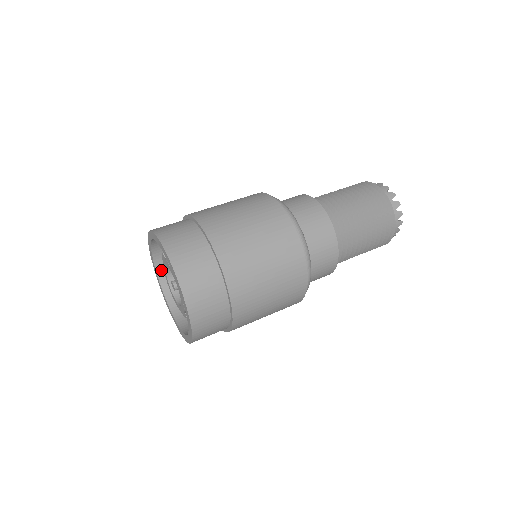
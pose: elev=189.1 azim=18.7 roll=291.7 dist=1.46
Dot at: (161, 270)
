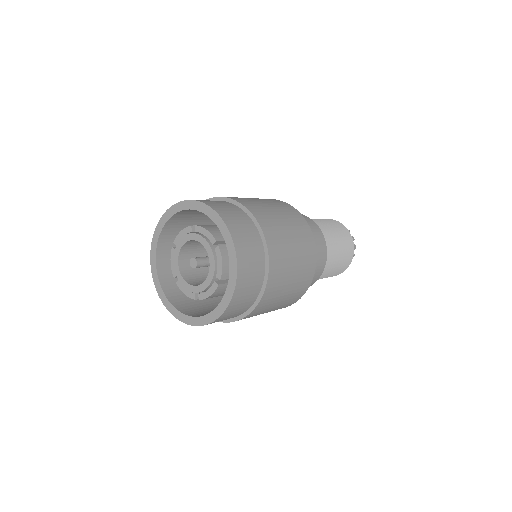
Dot at: (162, 241)
